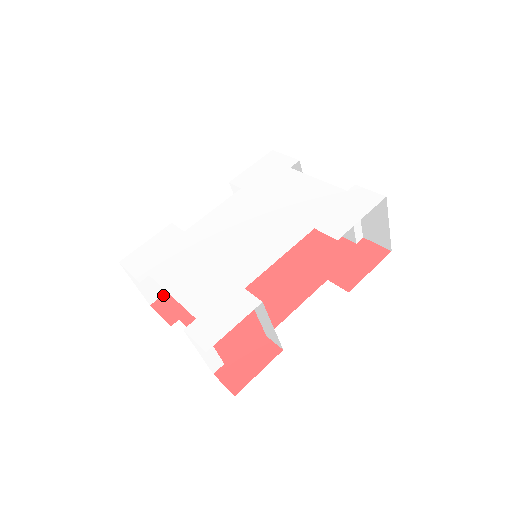
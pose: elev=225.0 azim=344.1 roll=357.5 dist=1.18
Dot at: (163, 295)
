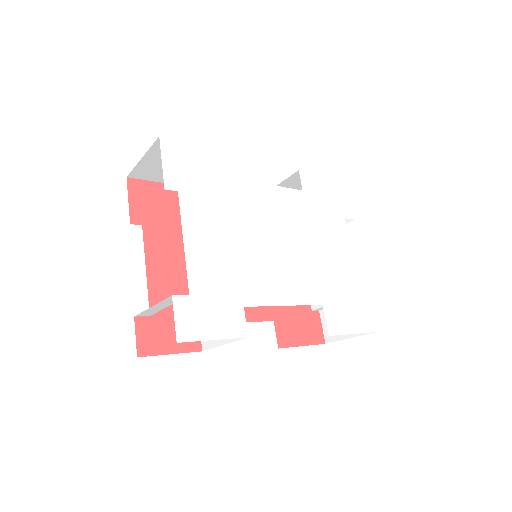
Dot at: (146, 180)
